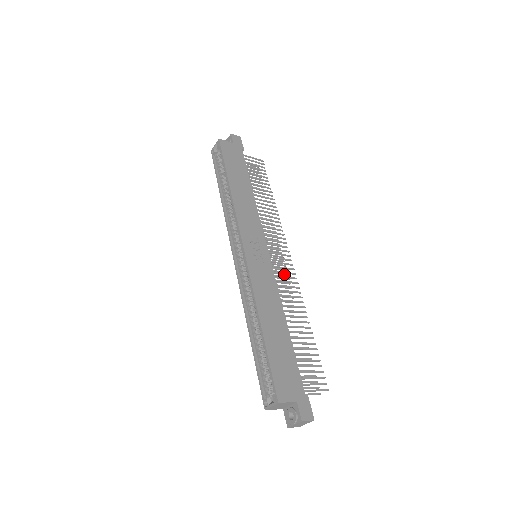
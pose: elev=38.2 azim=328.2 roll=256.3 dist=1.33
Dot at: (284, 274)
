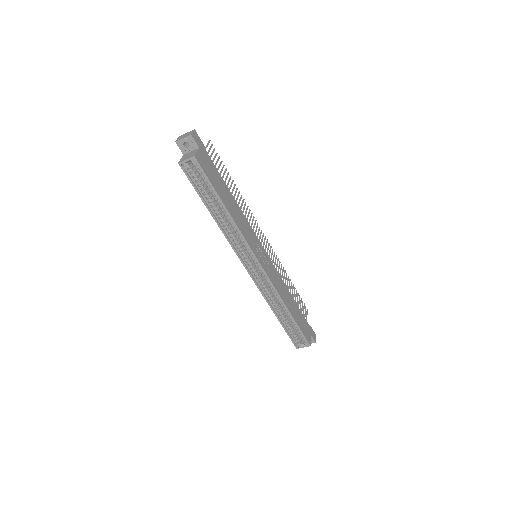
Dot at: occluded
